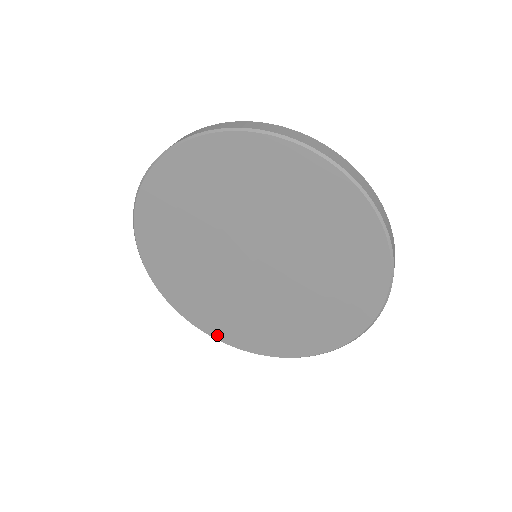
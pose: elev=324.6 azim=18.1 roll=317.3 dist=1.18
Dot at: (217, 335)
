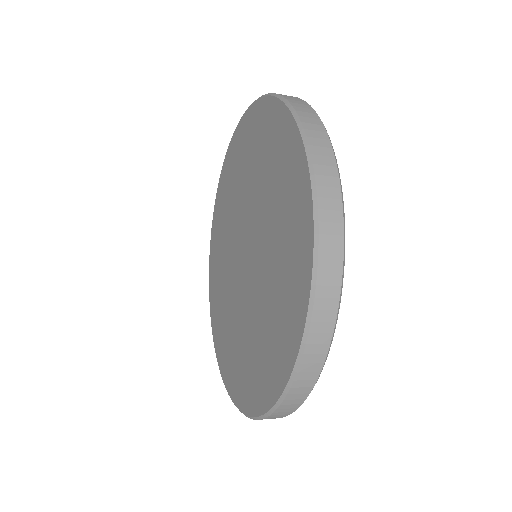
Dot at: (212, 315)
